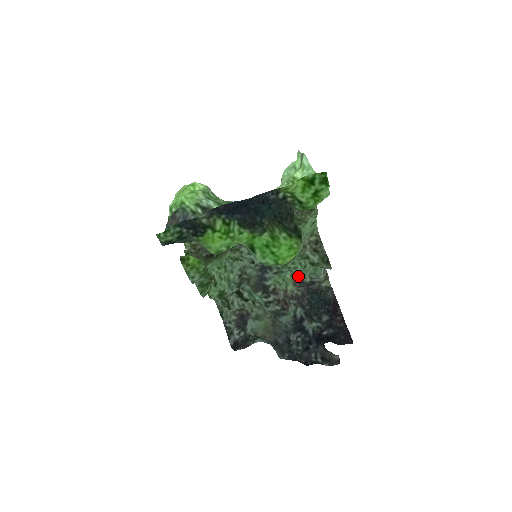
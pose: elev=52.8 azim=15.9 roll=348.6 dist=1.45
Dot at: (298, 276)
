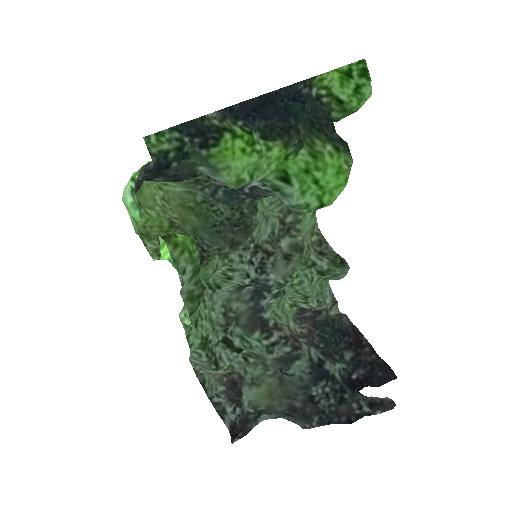
Dot at: (302, 301)
